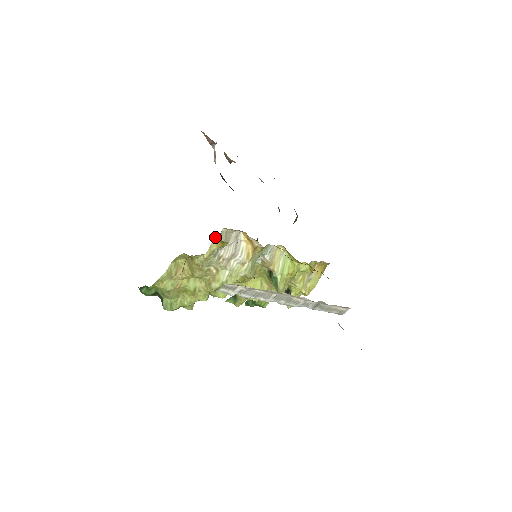
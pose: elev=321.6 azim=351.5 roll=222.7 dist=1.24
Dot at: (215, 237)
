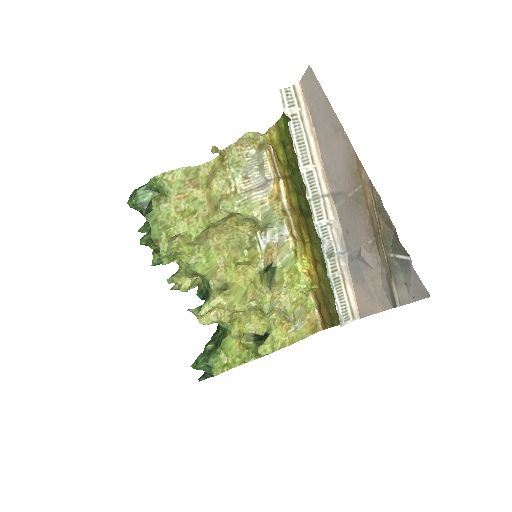
Dot at: occluded
